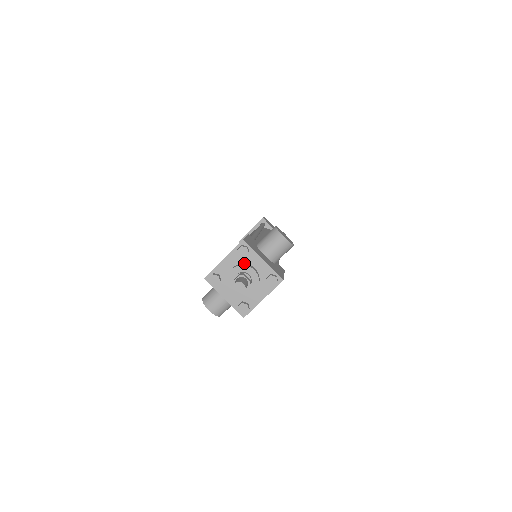
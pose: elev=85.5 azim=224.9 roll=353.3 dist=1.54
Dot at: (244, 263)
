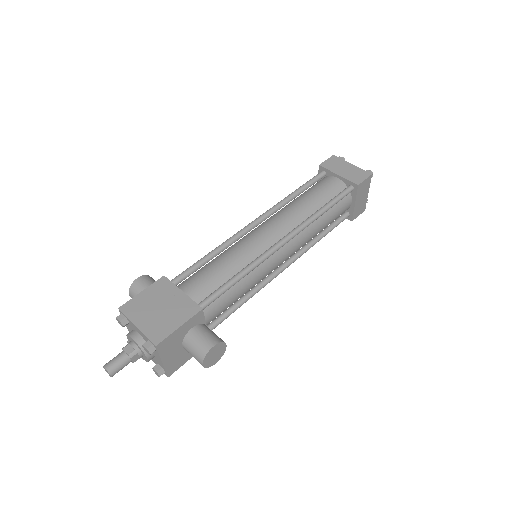
Dot at: occluded
